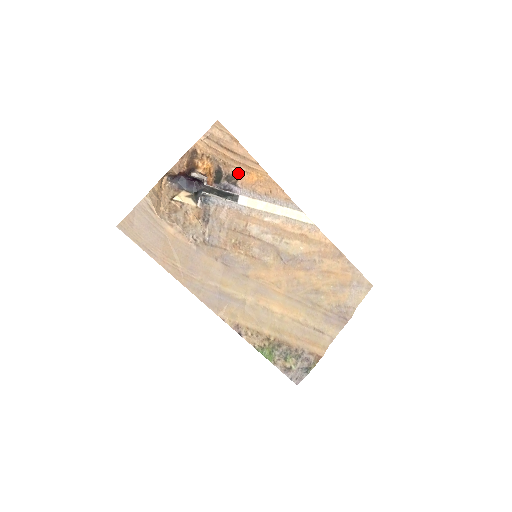
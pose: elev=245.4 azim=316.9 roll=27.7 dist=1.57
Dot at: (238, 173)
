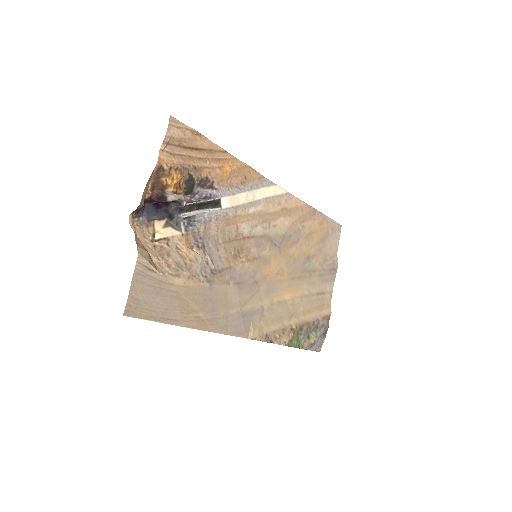
Dot at: (211, 173)
